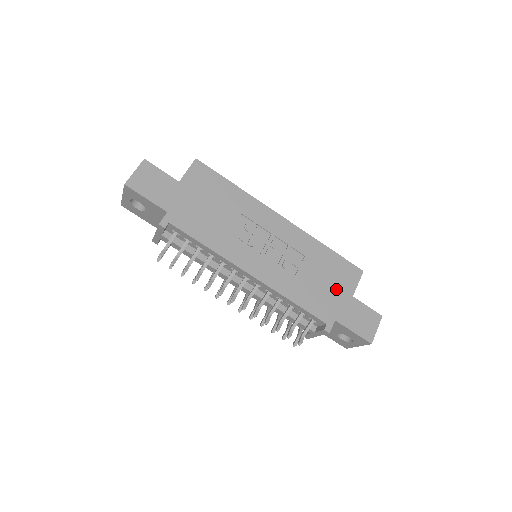
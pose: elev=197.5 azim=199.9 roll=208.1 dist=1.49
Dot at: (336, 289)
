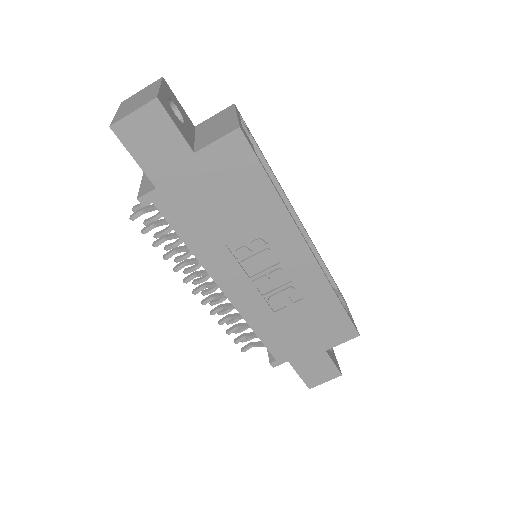
Dot at: (313, 339)
